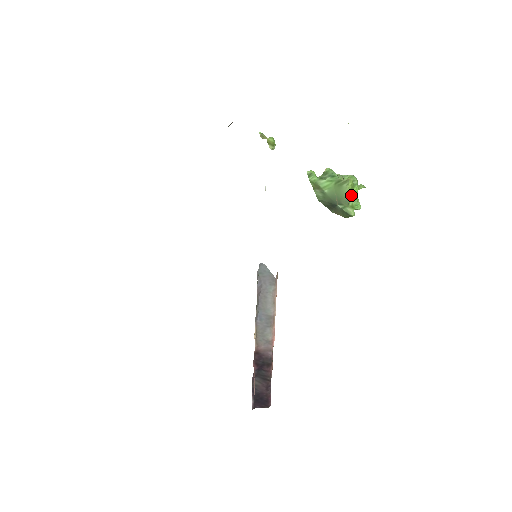
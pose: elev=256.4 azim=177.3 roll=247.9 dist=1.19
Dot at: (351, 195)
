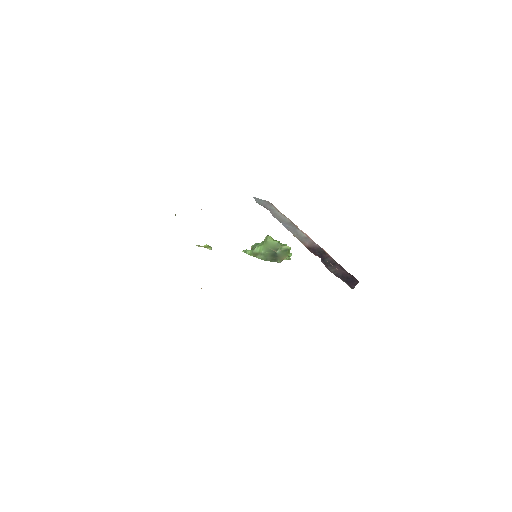
Dot at: occluded
